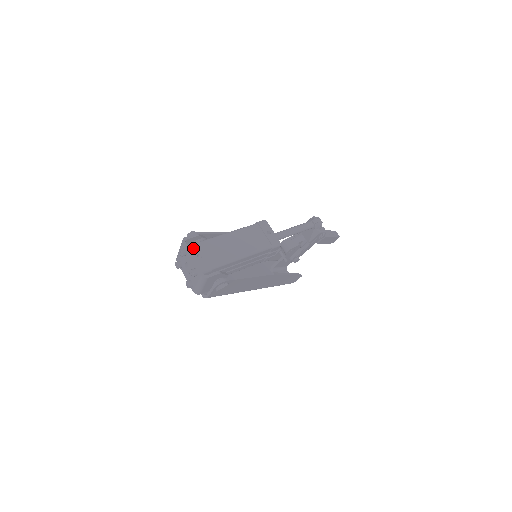
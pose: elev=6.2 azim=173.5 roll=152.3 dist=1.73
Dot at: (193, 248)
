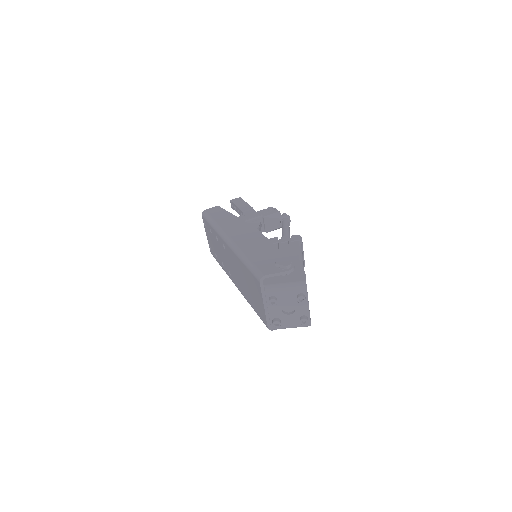
Dot at: occluded
